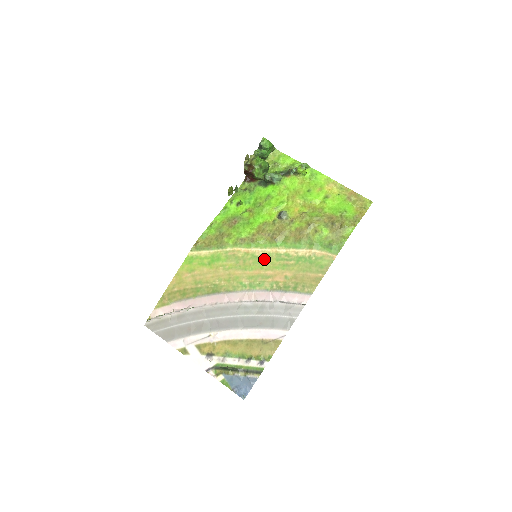
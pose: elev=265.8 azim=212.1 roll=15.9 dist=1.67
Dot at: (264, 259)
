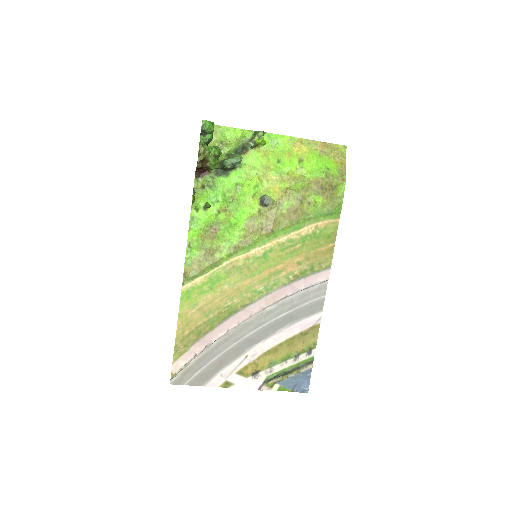
Dot at: (268, 256)
